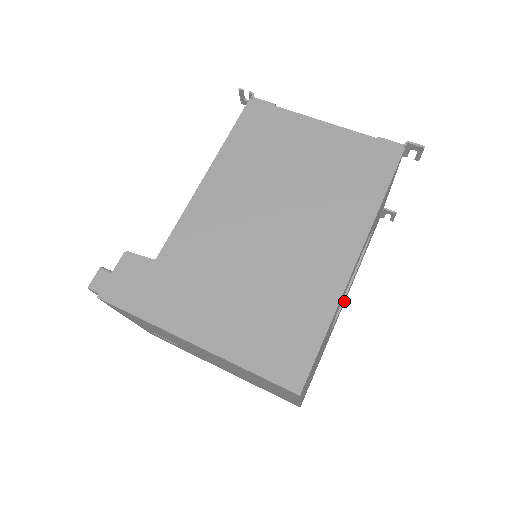
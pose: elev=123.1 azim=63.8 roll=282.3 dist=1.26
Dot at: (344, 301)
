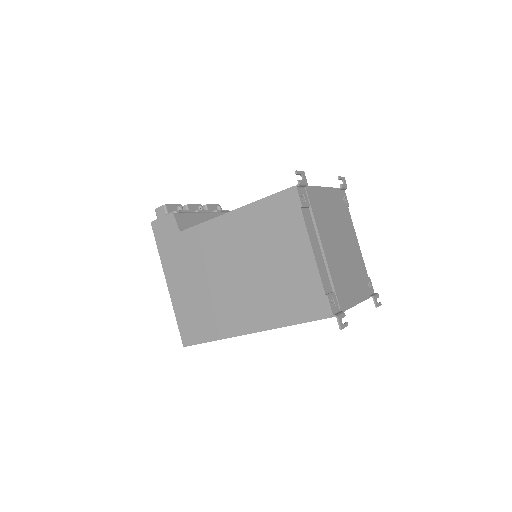
Dot at: occluded
